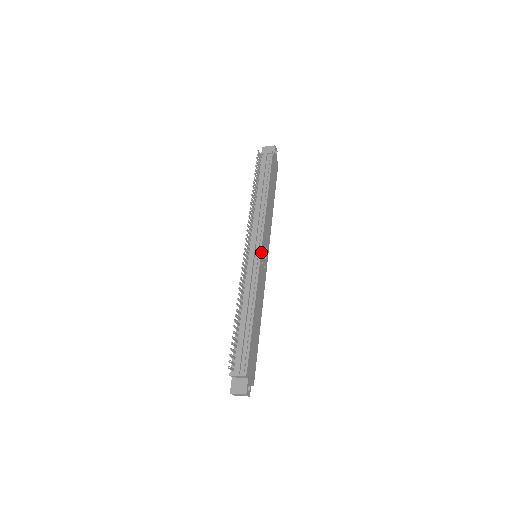
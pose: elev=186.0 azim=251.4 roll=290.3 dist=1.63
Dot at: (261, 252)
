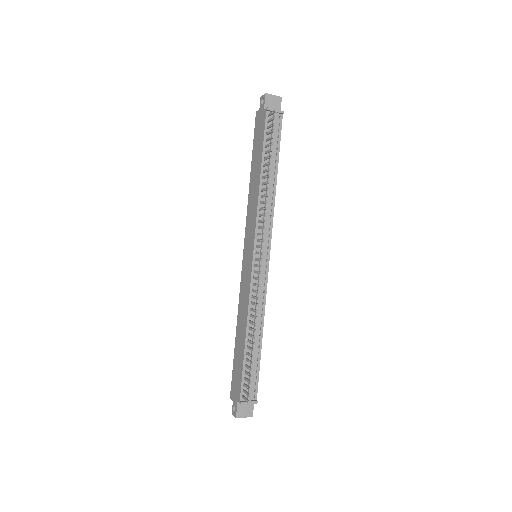
Dot at: (269, 257)
